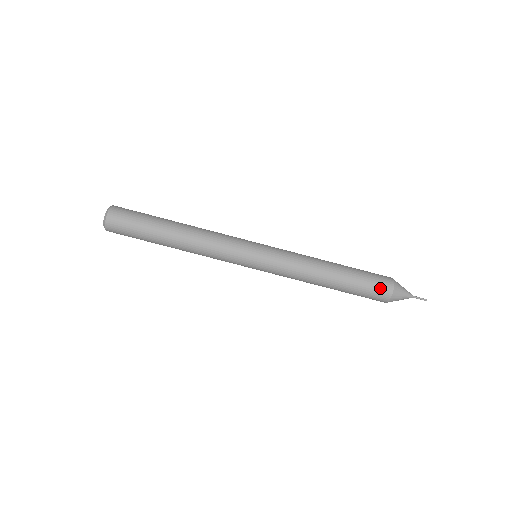
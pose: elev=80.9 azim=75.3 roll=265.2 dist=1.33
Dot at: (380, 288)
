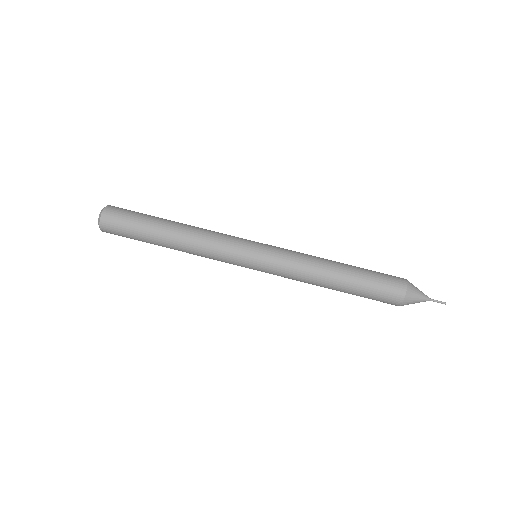
Dot at: (388, 298)
